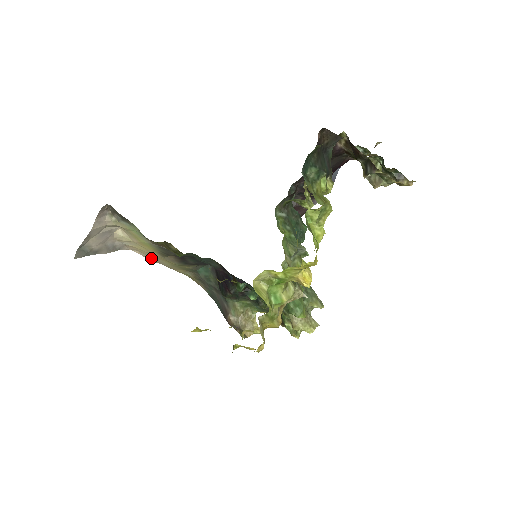
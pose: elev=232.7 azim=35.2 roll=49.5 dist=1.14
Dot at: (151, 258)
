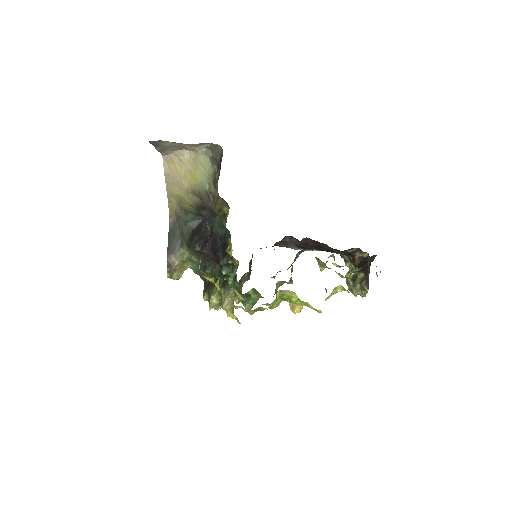
Dot at: (169, 176)
